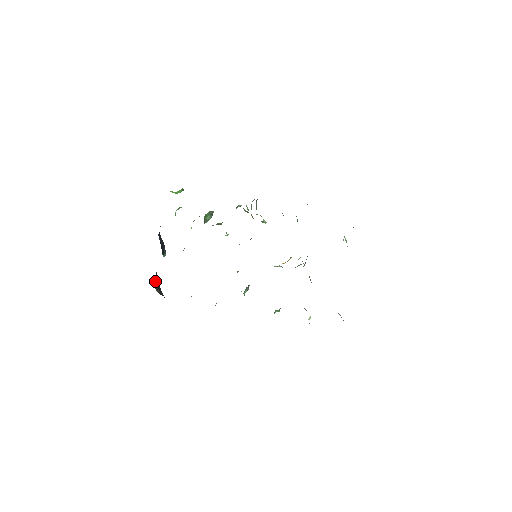
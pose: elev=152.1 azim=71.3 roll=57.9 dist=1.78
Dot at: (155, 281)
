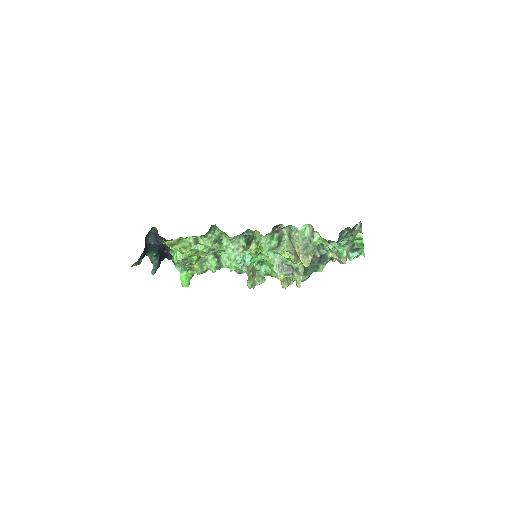
Dot at: (146, 243)
